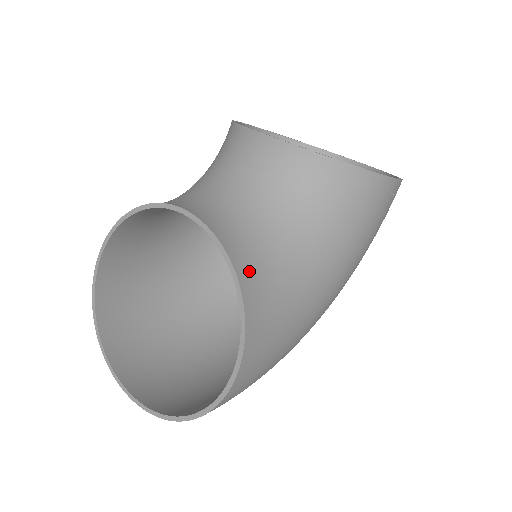
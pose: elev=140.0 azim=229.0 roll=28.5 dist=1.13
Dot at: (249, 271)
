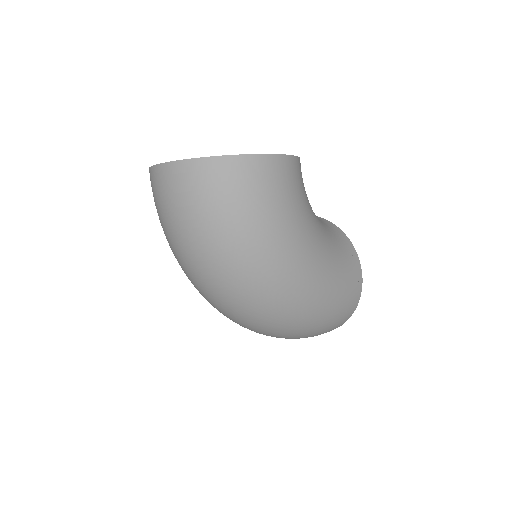
Dot at: occluded
